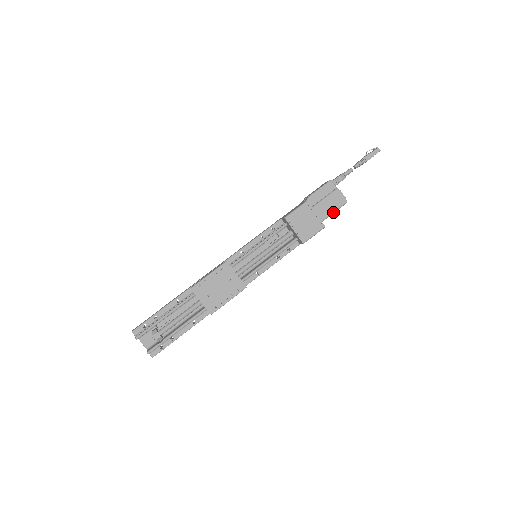
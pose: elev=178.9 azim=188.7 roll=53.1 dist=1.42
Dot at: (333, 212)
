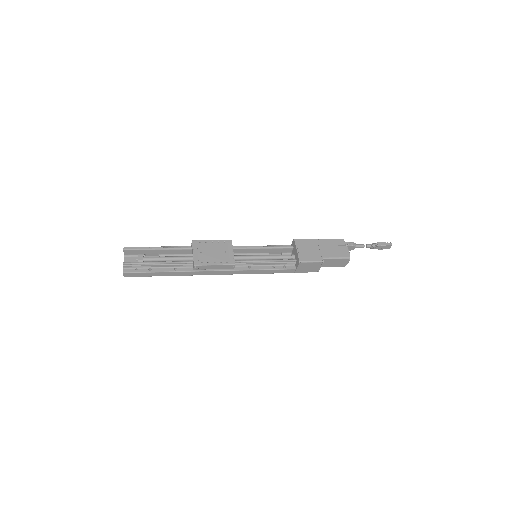
Dot at: (335, 258)
